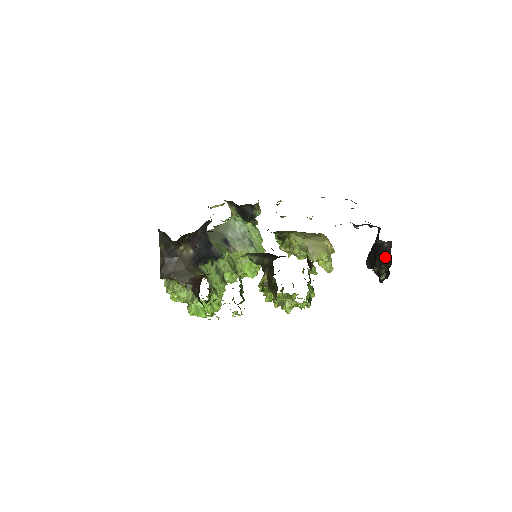
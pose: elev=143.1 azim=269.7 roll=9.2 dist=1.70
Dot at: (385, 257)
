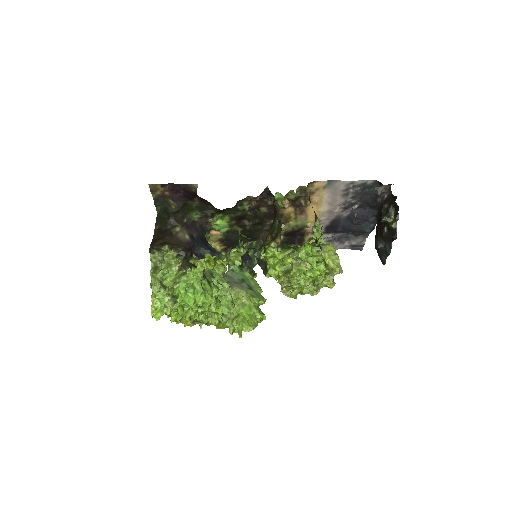
Dot at: (389, 201)
